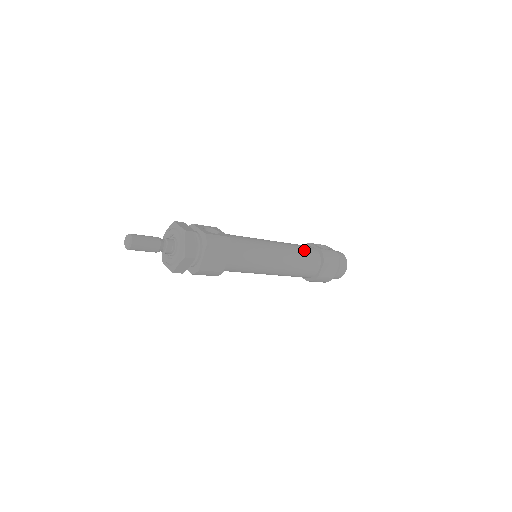
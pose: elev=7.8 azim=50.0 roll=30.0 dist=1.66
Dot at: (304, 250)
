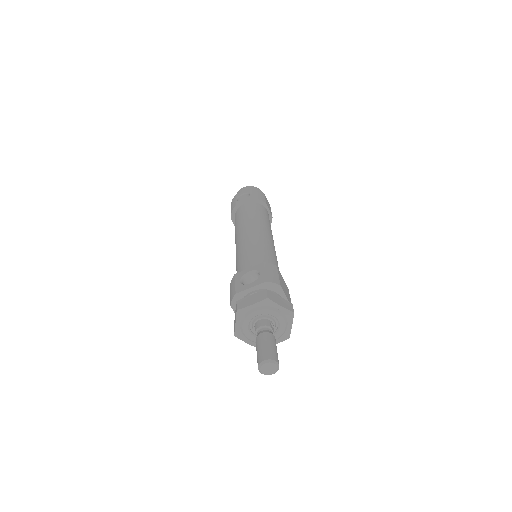
Dot at: (254, 212)
